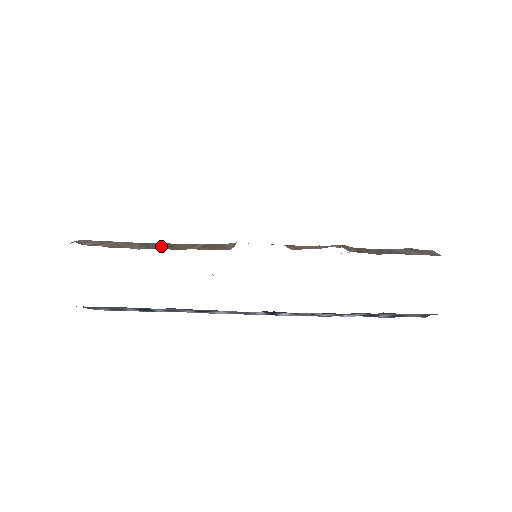
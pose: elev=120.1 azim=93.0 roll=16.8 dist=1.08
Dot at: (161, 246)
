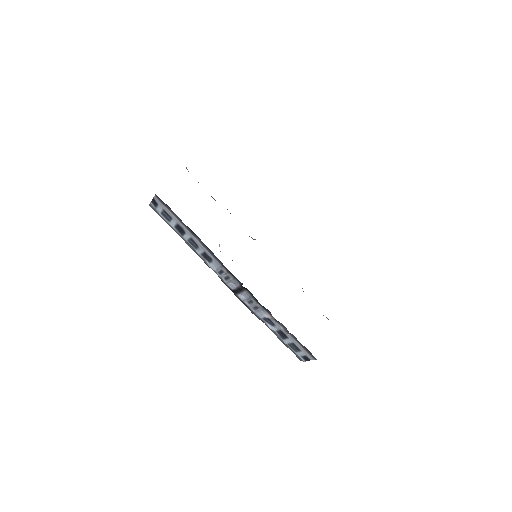
Dot at: occluded
